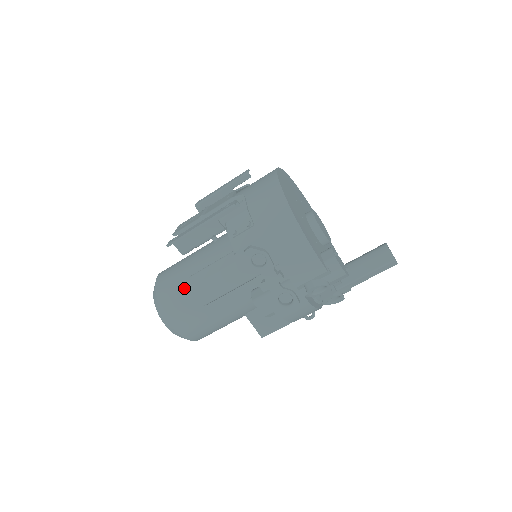
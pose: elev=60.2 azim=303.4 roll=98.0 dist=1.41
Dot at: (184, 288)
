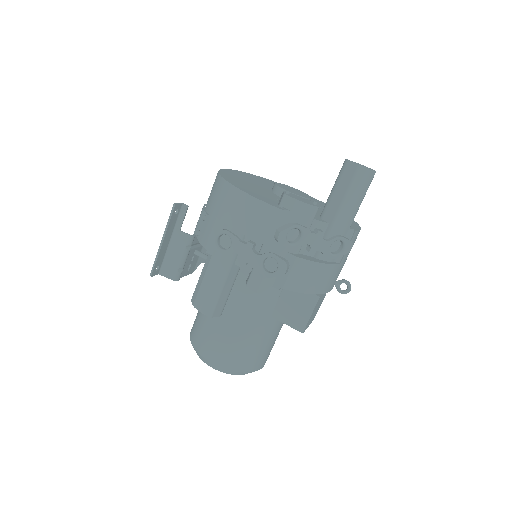
Dot at: (203, 318)
